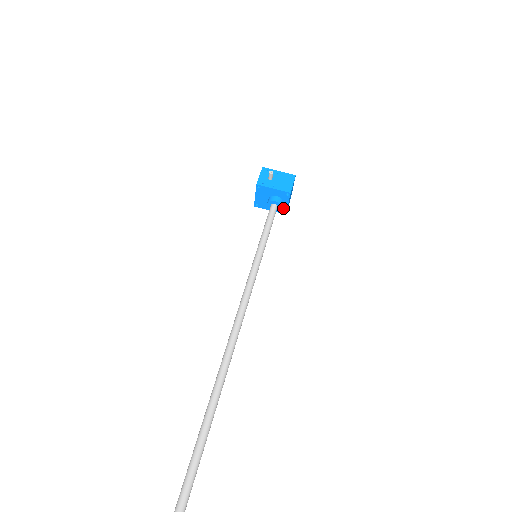
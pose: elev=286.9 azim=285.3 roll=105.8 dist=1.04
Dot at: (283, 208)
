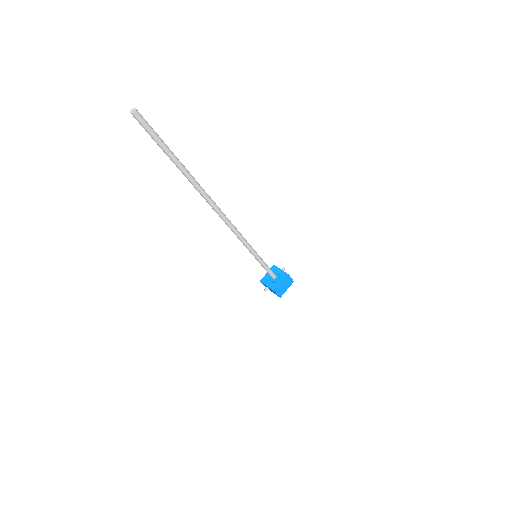
Dot at: (276, 286)
